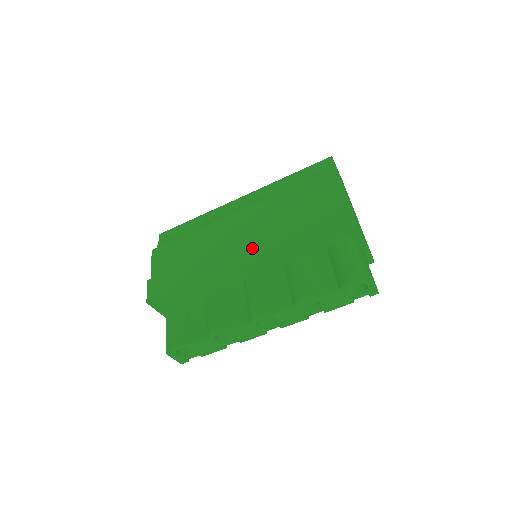
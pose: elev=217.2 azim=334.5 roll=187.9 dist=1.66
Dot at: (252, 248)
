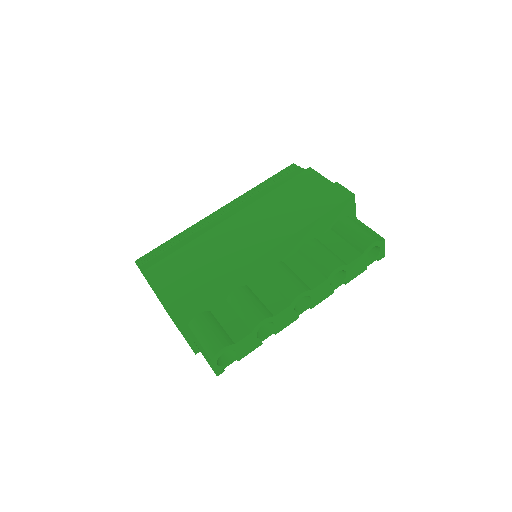
Dot at: (269, 238)
